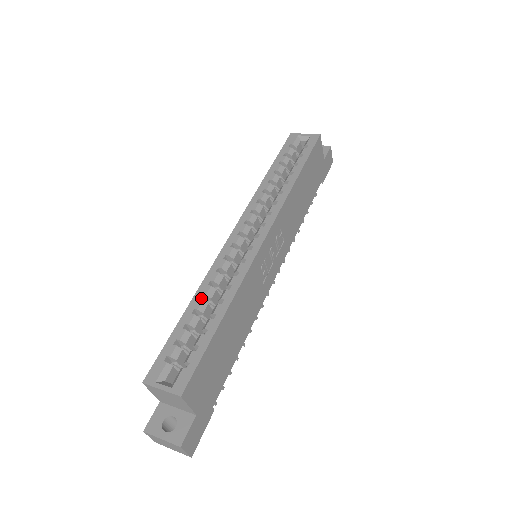
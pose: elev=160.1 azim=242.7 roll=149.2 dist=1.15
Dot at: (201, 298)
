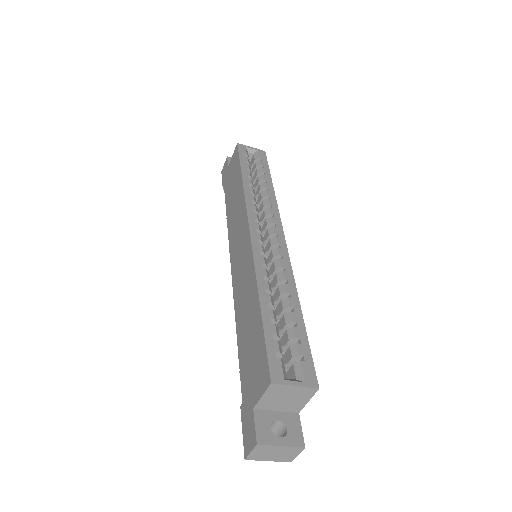
Dot at: (265, 292)
